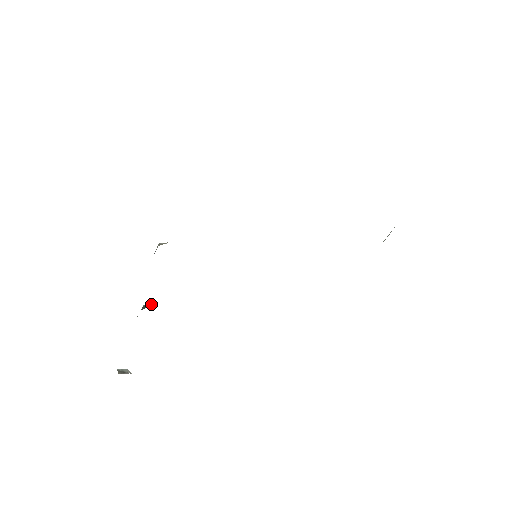
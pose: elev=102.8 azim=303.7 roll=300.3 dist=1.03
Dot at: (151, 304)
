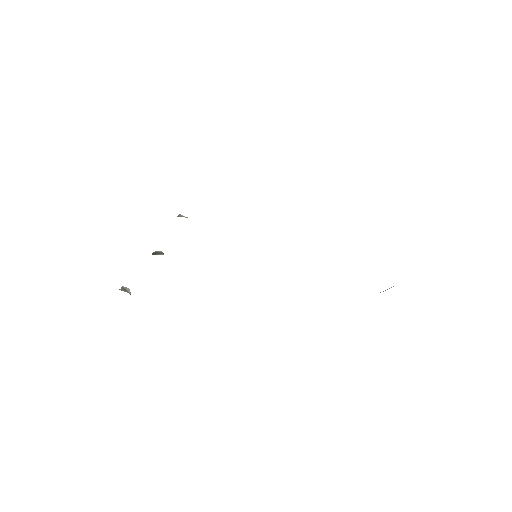
Dot at: (160, 253)
